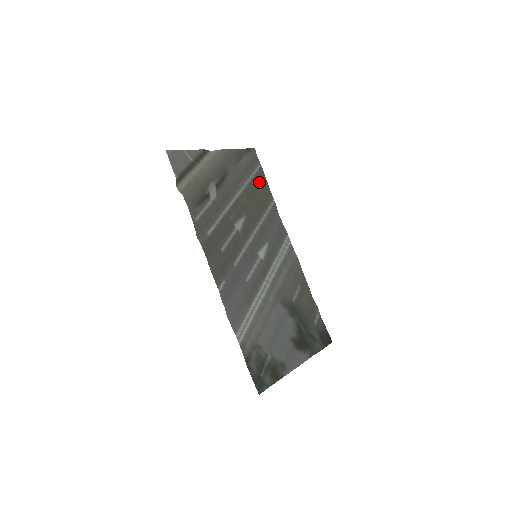
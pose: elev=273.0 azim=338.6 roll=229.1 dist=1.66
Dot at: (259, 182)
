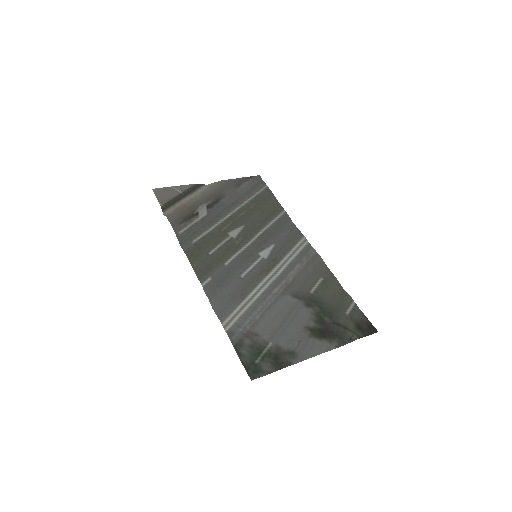
Dot at: (265, 199)
